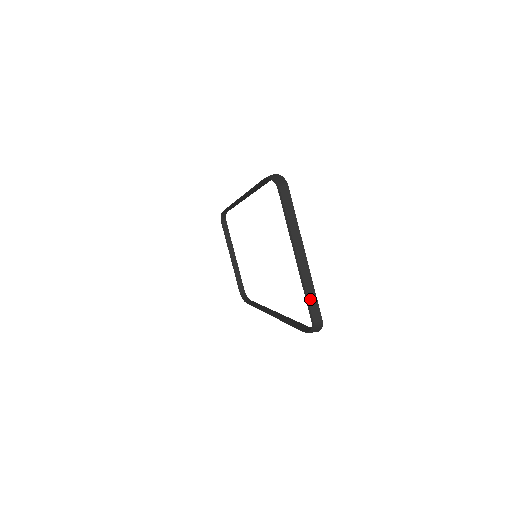
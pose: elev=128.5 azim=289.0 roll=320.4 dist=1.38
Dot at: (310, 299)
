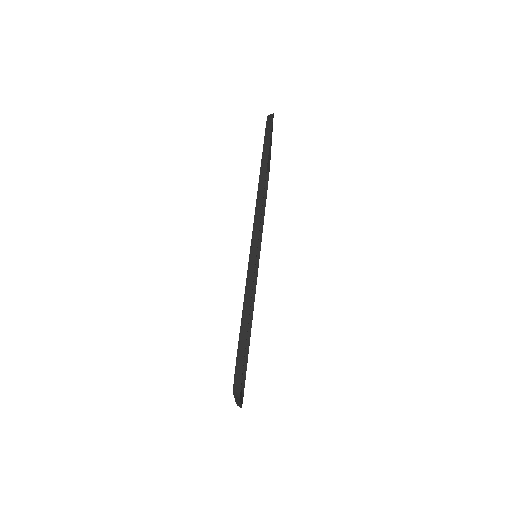
Dot at: (238, 405)
